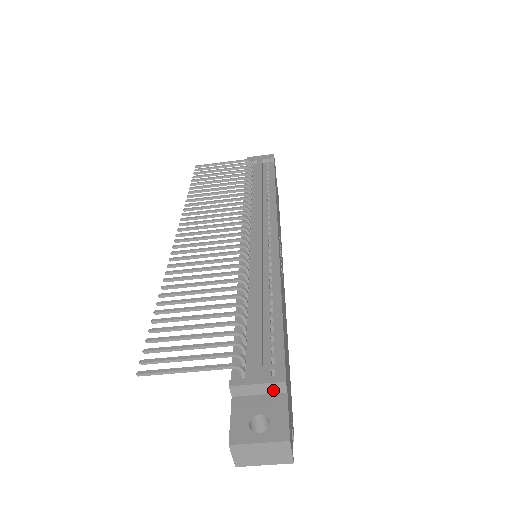
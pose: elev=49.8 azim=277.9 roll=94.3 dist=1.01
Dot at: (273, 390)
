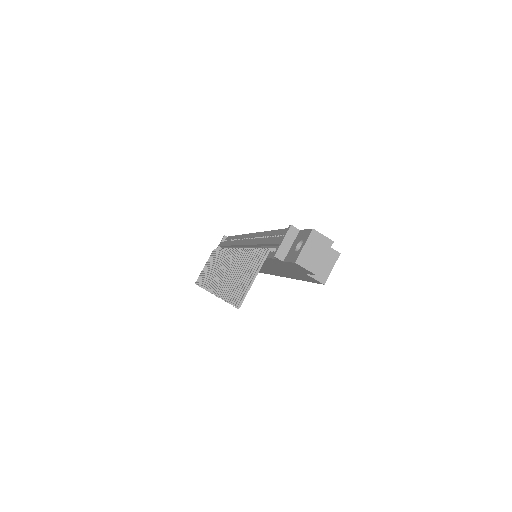
Dot at: (293, 236)
